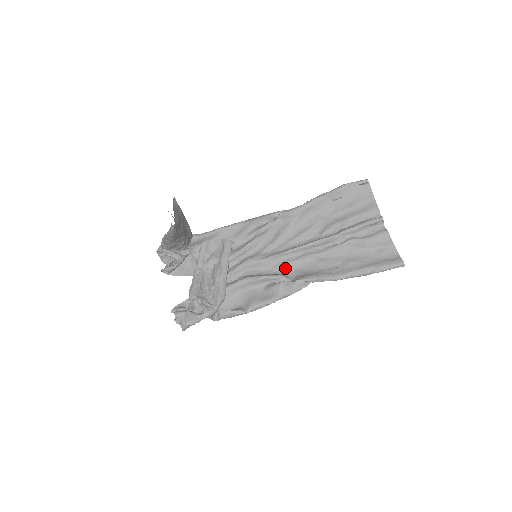
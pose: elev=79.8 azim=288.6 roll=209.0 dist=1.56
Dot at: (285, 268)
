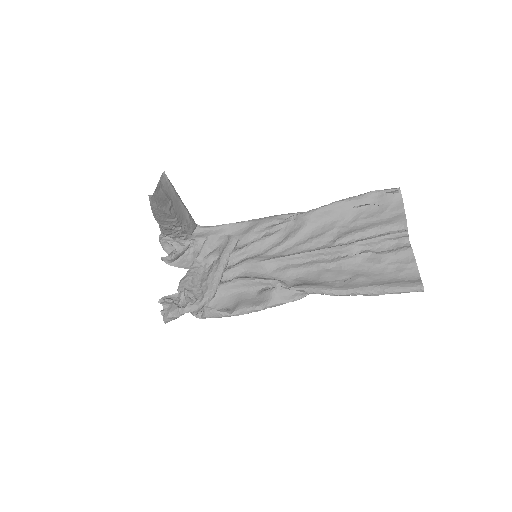
Dot at: (285, 274)
